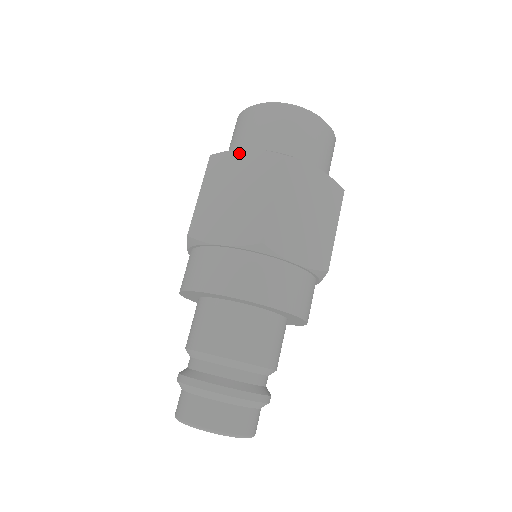
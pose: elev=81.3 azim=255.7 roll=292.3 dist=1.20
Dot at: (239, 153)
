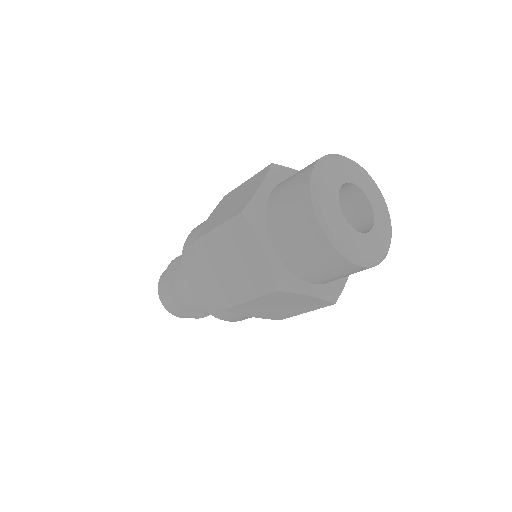
Dot at: (257, 243)
